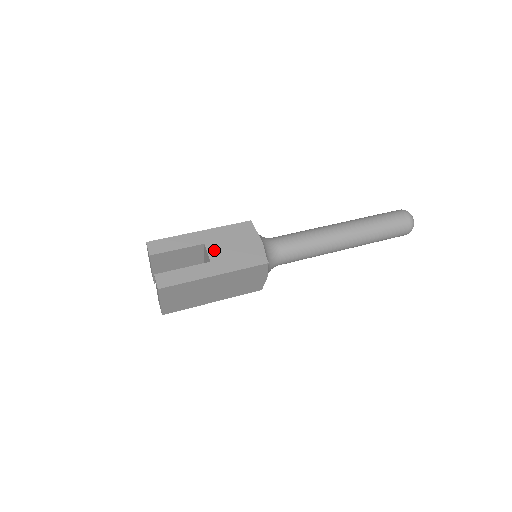
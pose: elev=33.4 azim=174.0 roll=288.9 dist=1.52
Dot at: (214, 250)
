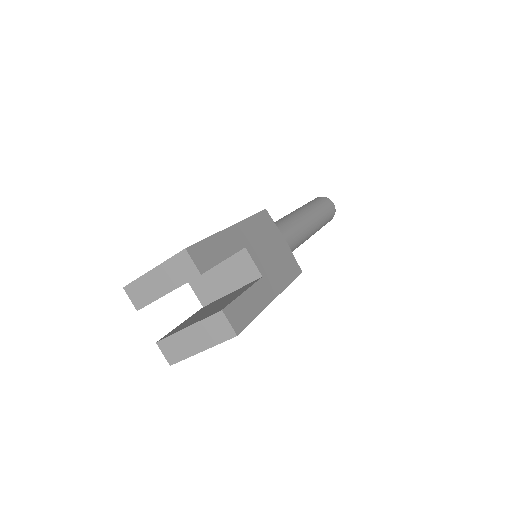
Dot at: (258, 257)
